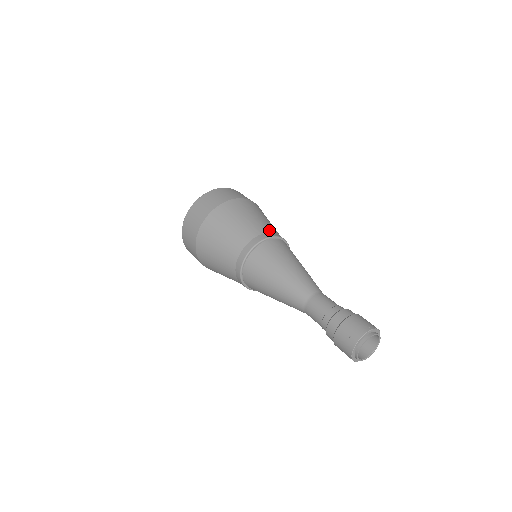
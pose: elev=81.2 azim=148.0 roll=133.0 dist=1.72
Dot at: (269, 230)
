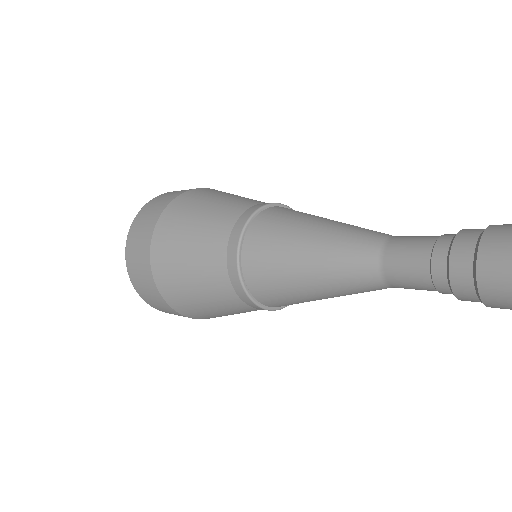
Dot at: occluded
